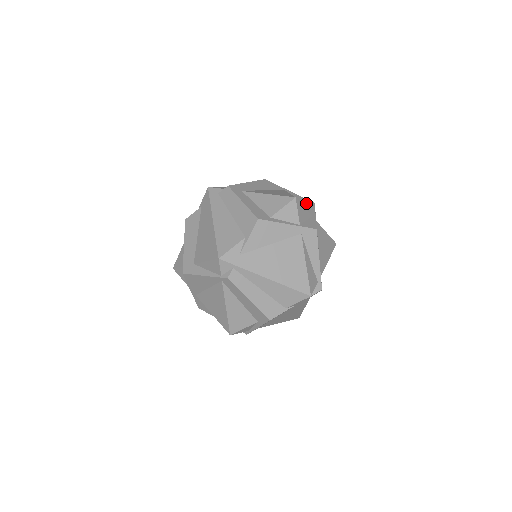
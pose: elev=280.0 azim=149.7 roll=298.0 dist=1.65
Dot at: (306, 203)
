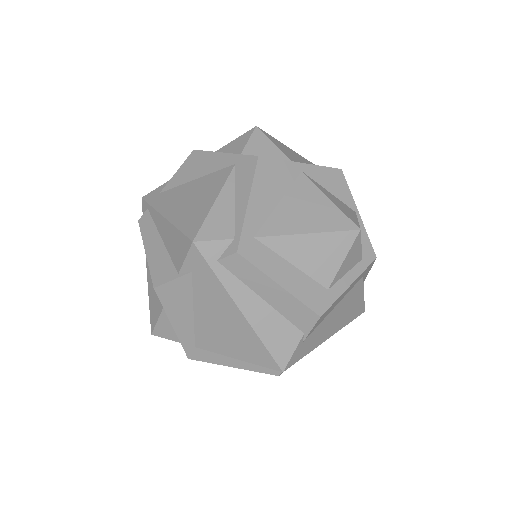
Dot at: occluded
